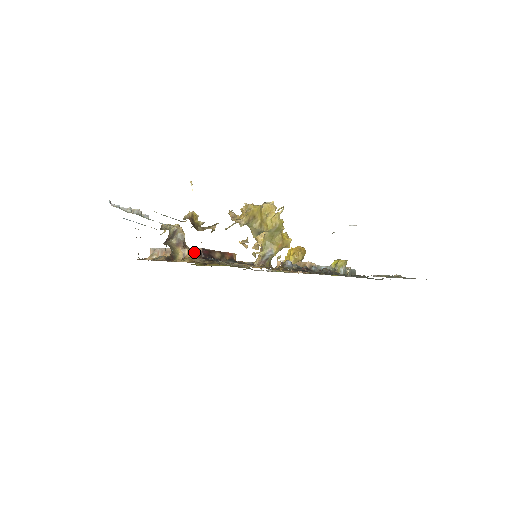
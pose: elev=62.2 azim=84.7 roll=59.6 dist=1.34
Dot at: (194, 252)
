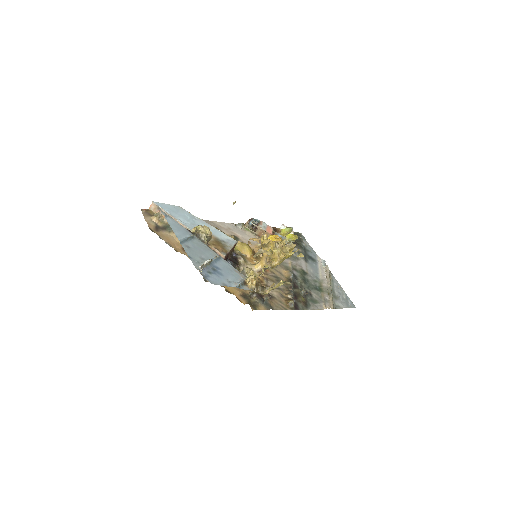
Dot at: occluded
